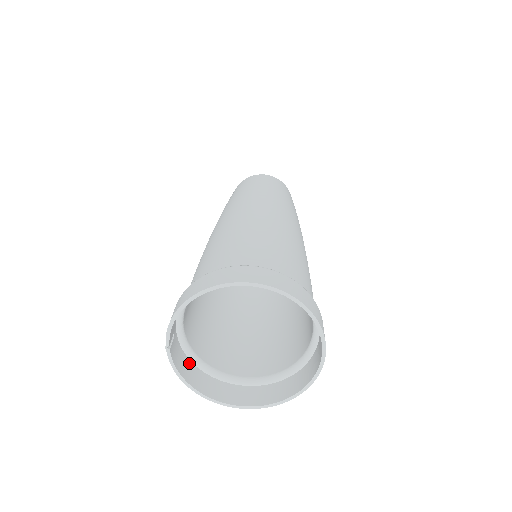
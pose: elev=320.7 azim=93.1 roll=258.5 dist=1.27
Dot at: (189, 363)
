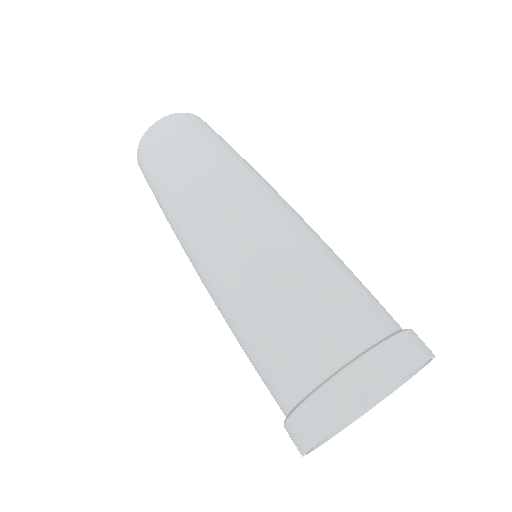
Dot at: occluded
